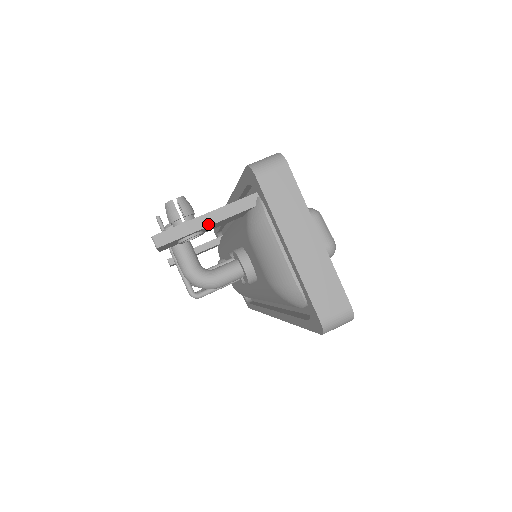
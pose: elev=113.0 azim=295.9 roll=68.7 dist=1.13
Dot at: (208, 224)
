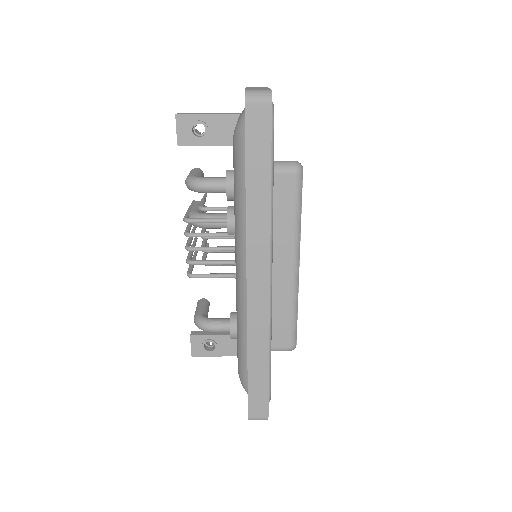
Dot at: (211, 114)
